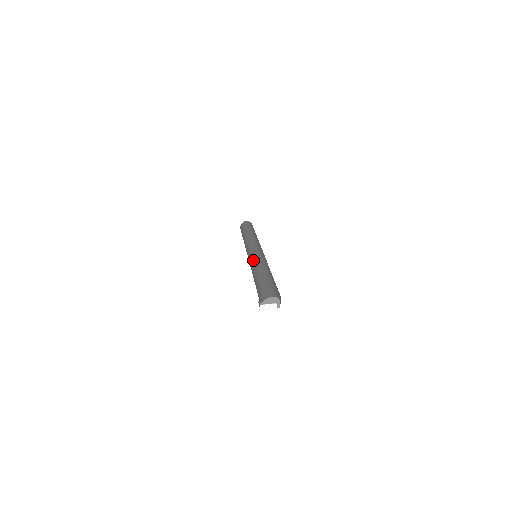
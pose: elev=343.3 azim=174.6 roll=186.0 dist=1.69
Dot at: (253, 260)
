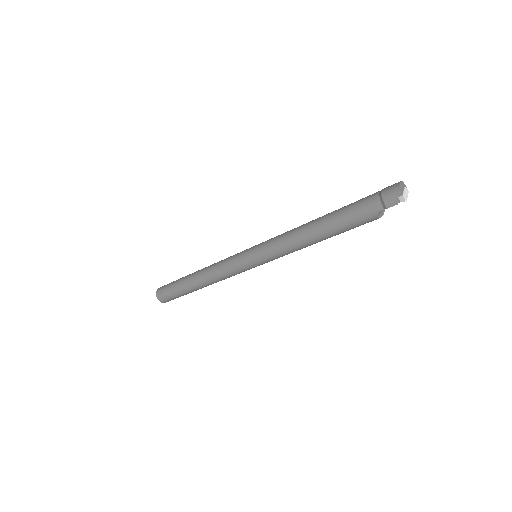
Dot at: (280, 241)
